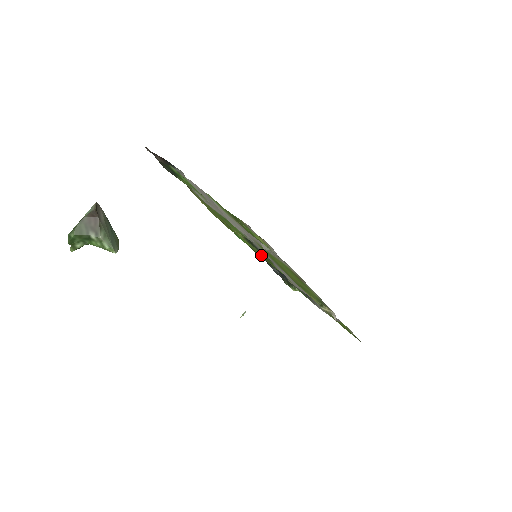
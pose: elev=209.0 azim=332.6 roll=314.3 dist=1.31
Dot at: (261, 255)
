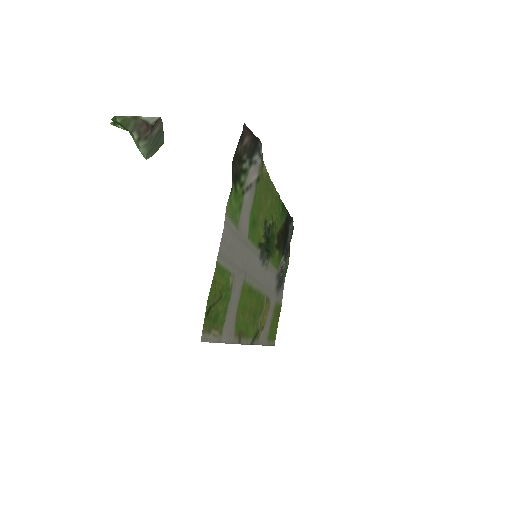
Dot at: (275, 237)
